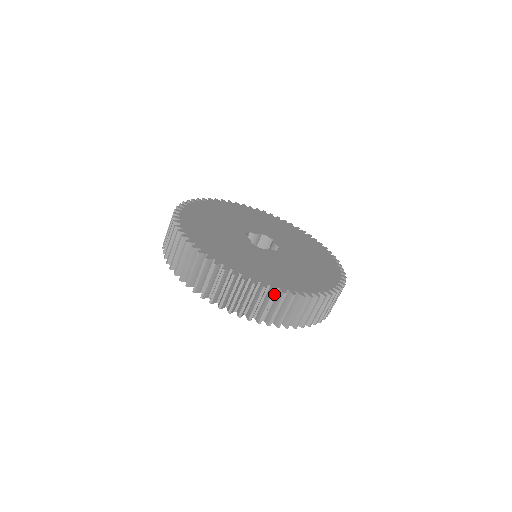
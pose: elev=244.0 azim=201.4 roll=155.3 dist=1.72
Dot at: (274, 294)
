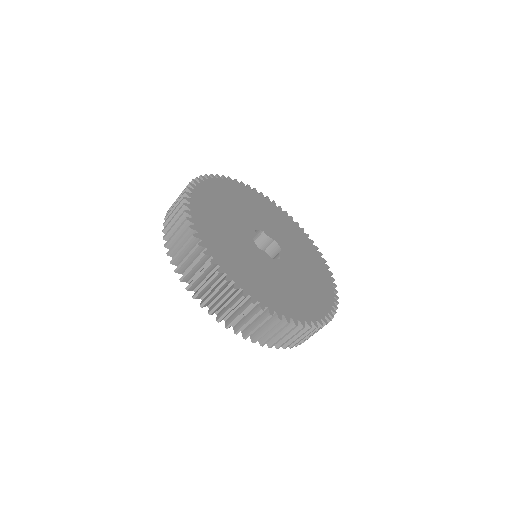
Dot at: (224, 283)
